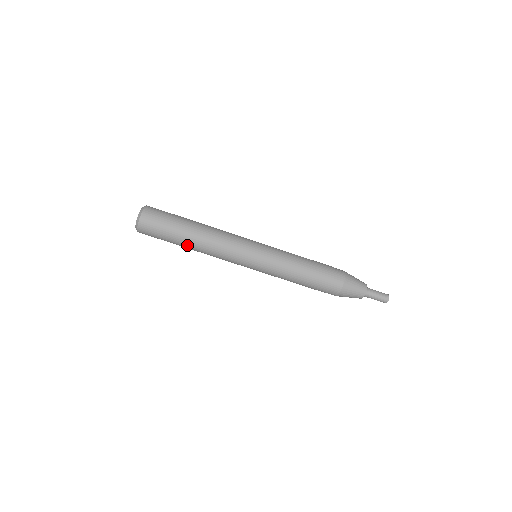
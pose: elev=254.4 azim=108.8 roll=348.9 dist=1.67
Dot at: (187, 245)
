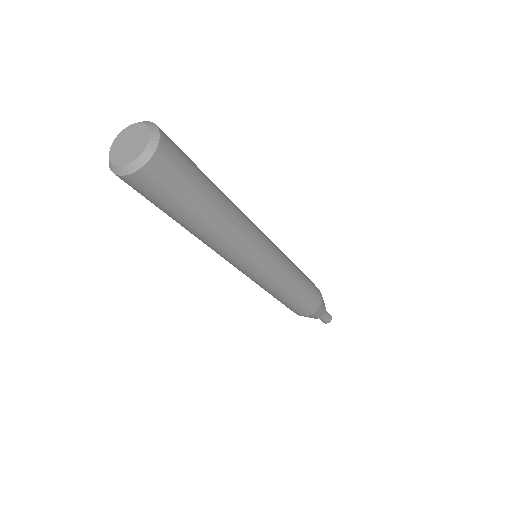
Dot at: occluded
